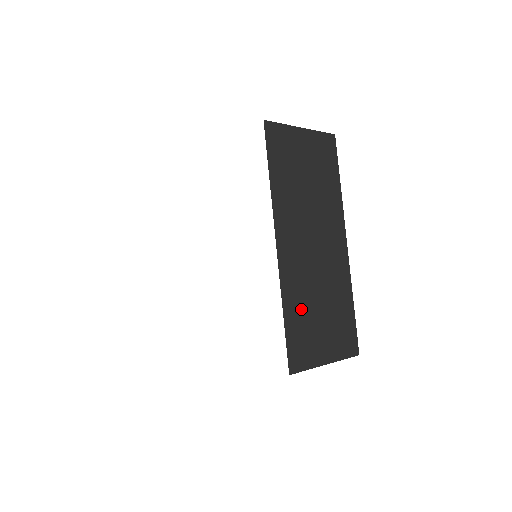
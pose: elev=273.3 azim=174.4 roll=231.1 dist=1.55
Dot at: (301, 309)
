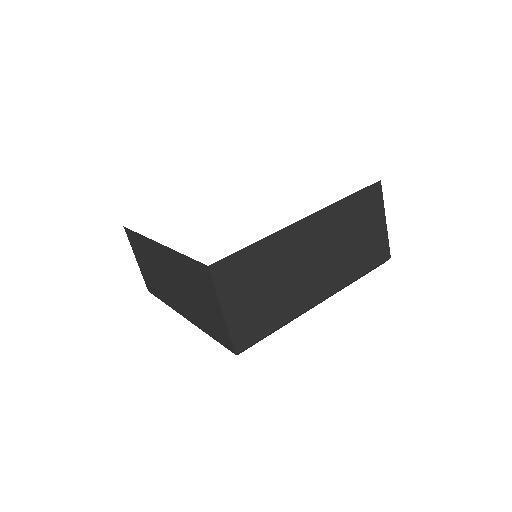
Dot at: (263, 263)
